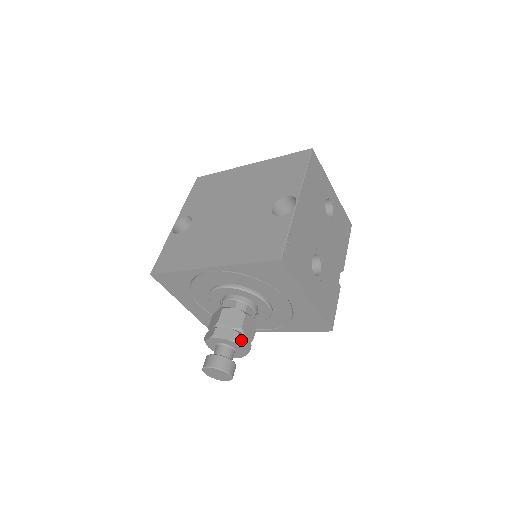
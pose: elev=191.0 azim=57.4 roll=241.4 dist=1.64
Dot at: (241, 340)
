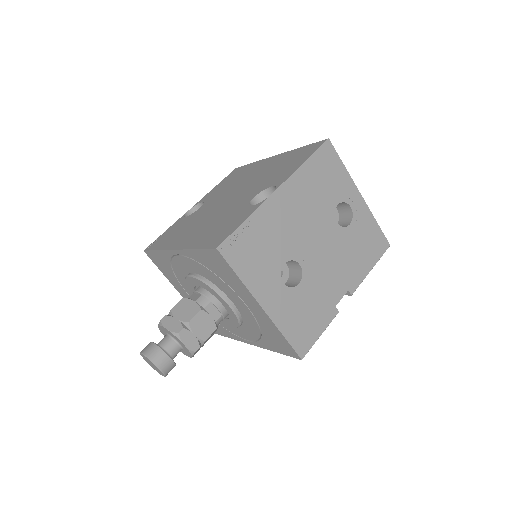
Dot at: (184, 335)
